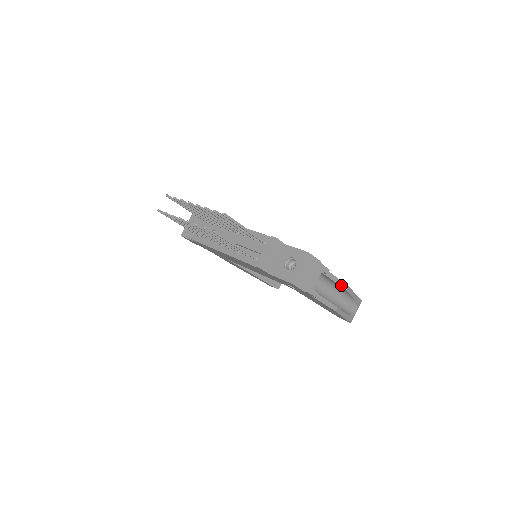
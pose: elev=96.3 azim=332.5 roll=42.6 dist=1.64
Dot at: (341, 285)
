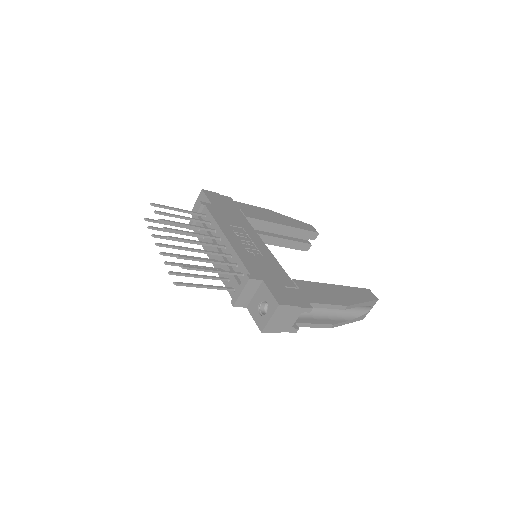
Dot at: (337, 308)
